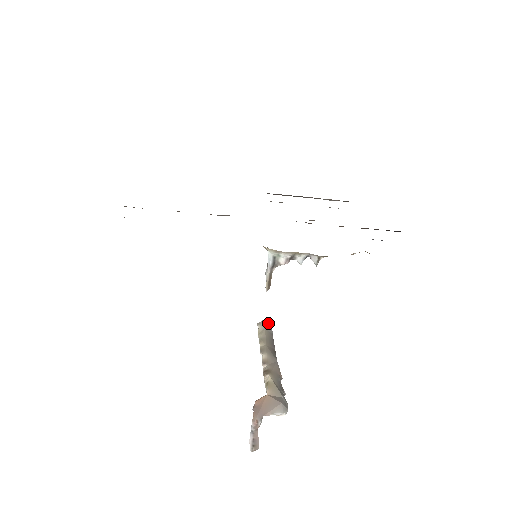
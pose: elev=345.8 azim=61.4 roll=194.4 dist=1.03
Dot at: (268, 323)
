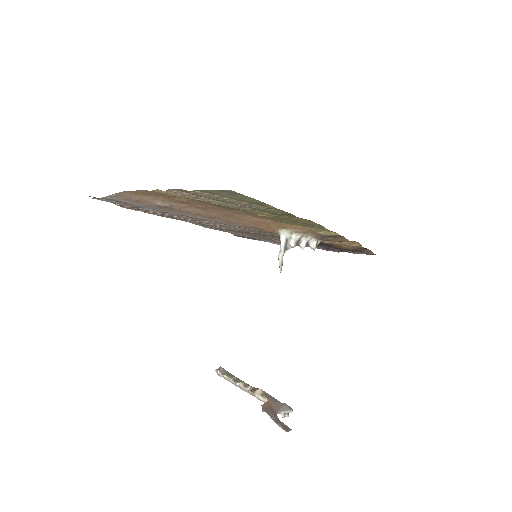
Dot at: occluded
